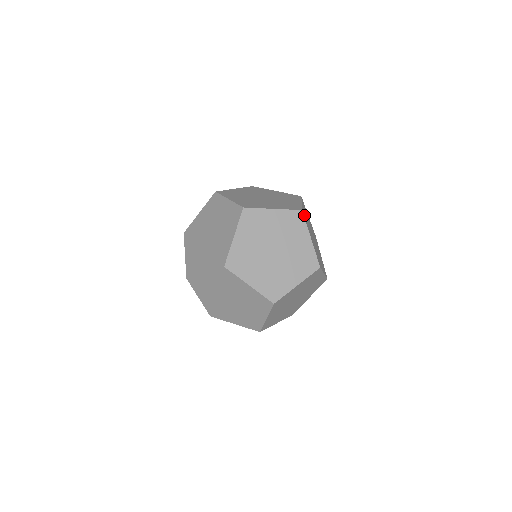
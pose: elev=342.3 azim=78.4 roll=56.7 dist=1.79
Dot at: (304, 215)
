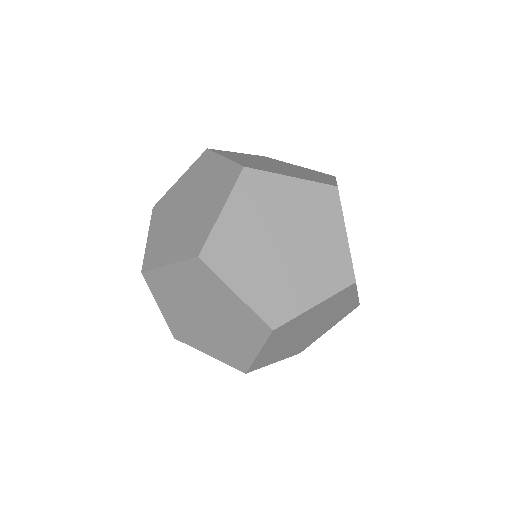
Dot at: occluded
